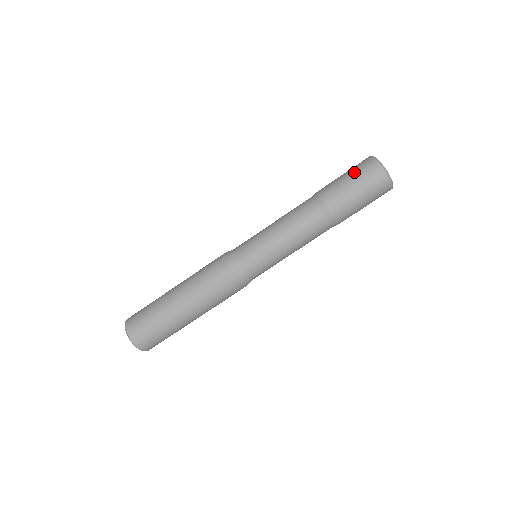
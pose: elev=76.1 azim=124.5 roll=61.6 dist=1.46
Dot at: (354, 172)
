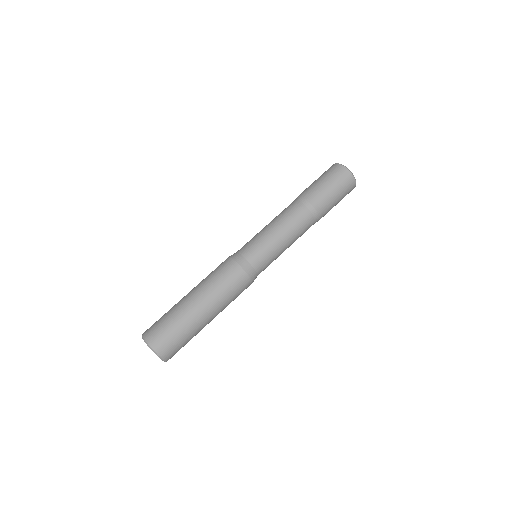
Dot at: (322, 175)
